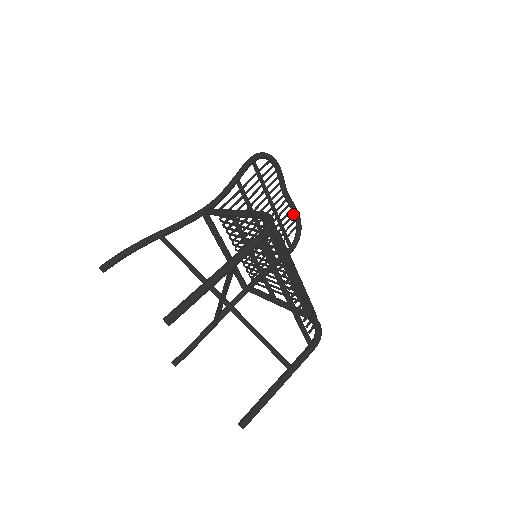
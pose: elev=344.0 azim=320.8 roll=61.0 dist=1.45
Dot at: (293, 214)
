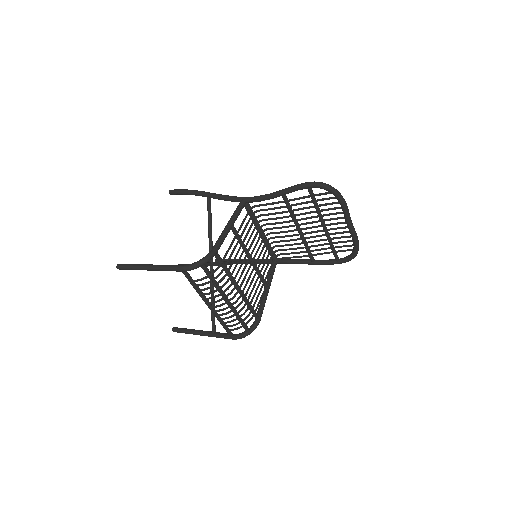
Dot at: (352, 240)
